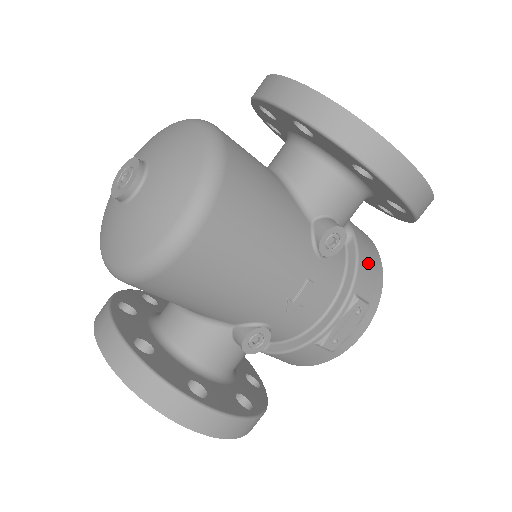
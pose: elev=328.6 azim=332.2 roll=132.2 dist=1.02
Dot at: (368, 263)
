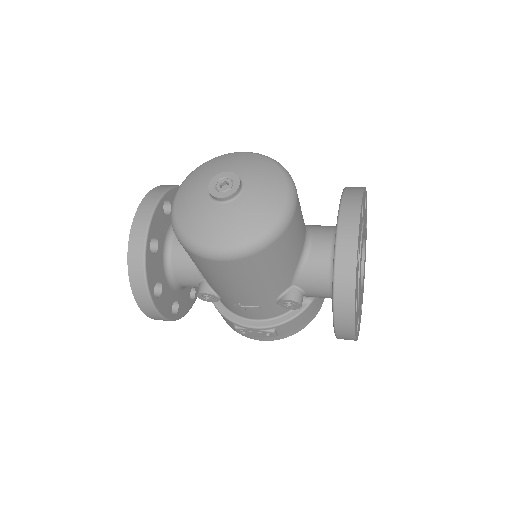
Dot at: (301, 320)
